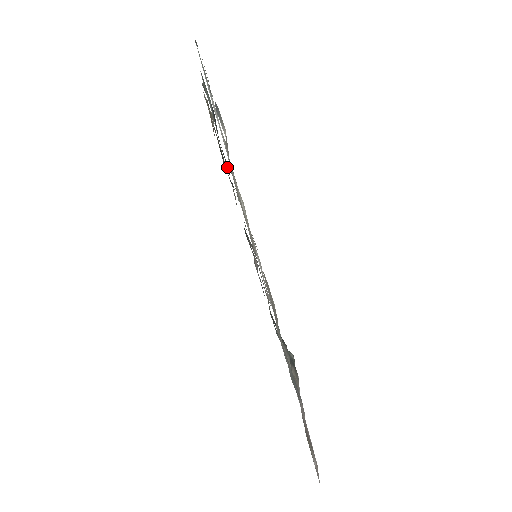
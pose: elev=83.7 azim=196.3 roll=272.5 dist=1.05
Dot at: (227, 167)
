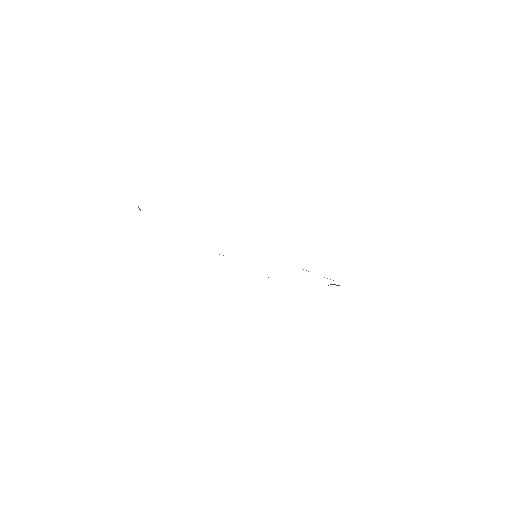
Dot at: occluded
